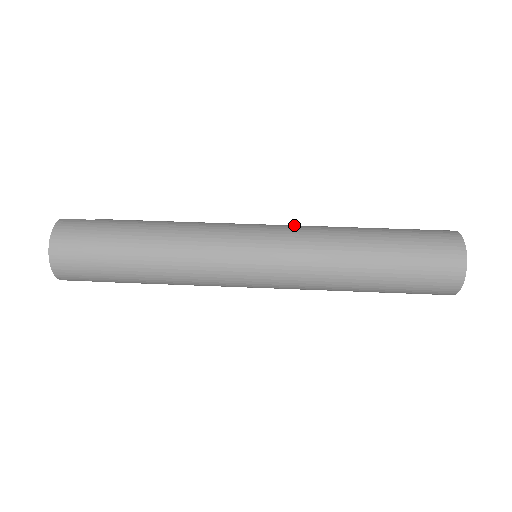
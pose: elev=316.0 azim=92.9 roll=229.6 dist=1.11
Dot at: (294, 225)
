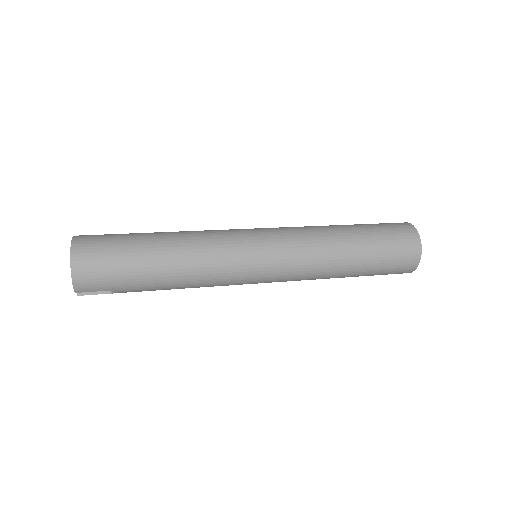
Dot at: occluded
